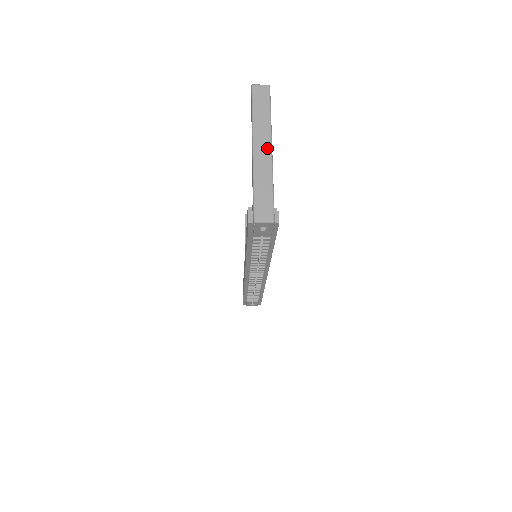
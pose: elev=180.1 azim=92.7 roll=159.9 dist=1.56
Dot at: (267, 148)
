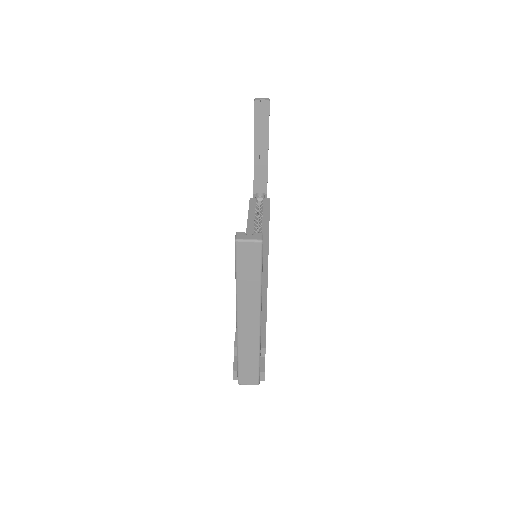
Dot at: (254, 322)
